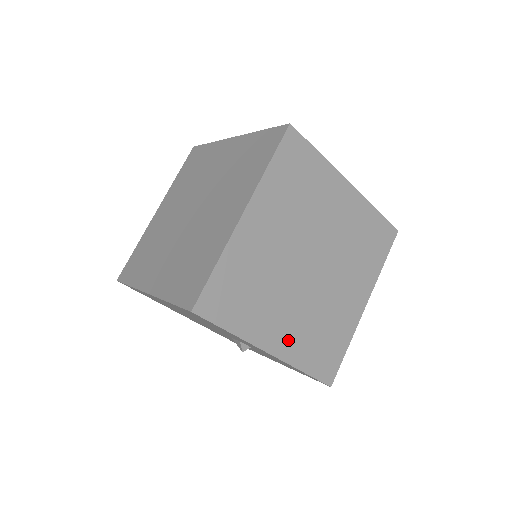
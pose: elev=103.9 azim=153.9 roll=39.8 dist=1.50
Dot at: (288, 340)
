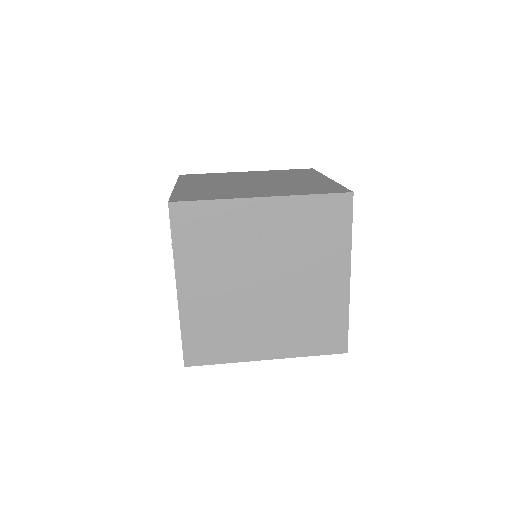
Dot at: (191, 187)
